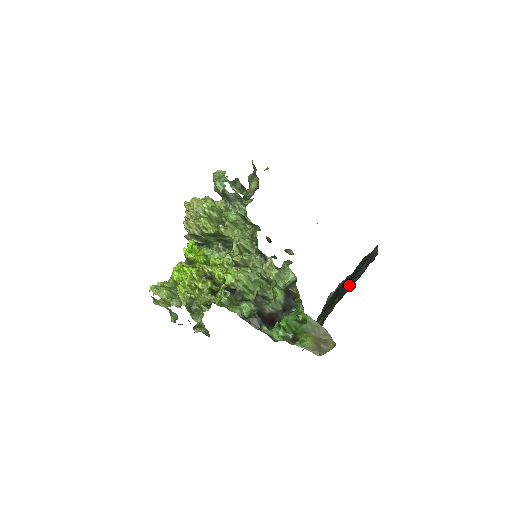
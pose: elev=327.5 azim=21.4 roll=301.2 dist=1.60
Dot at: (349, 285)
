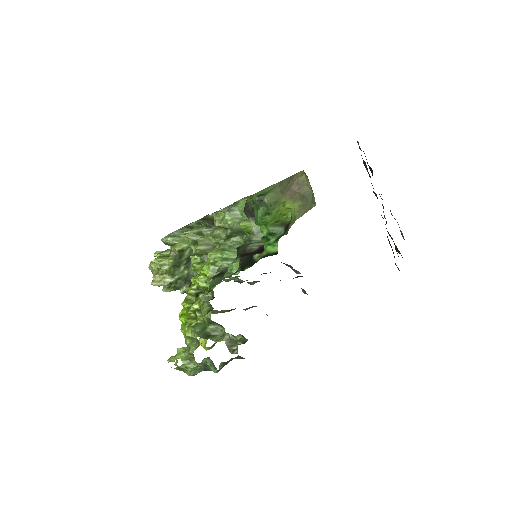
Dot at: occluded
